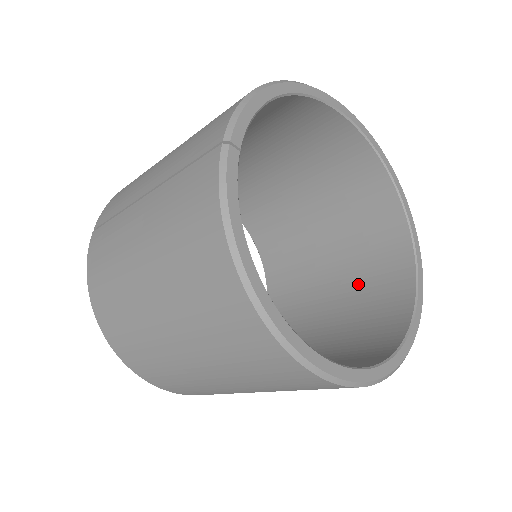
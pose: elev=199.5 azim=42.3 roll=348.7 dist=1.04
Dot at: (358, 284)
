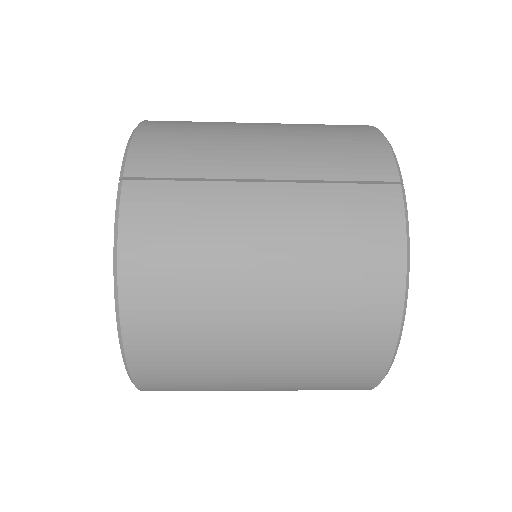
Dot at: occluded
